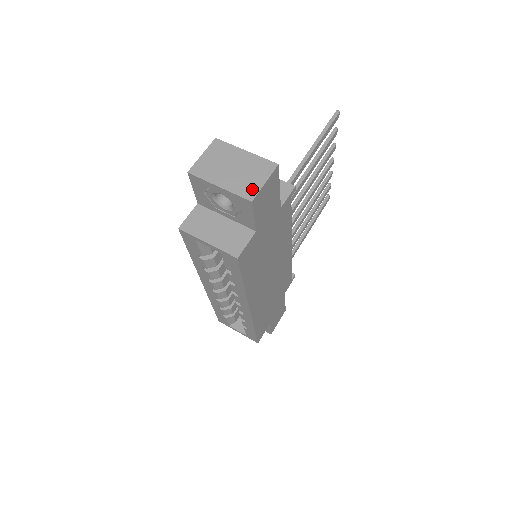
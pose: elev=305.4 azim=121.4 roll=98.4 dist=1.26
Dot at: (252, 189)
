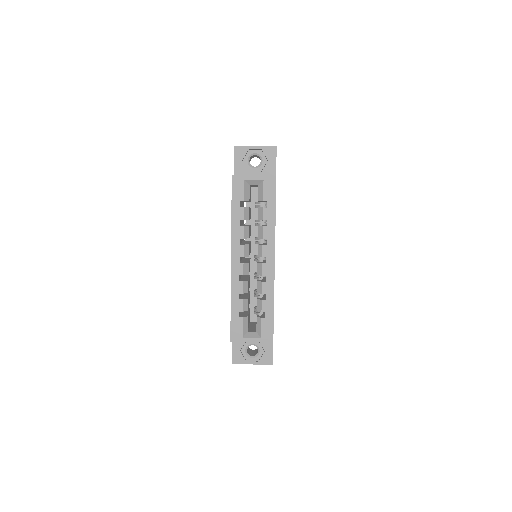
Dot at: occluded
